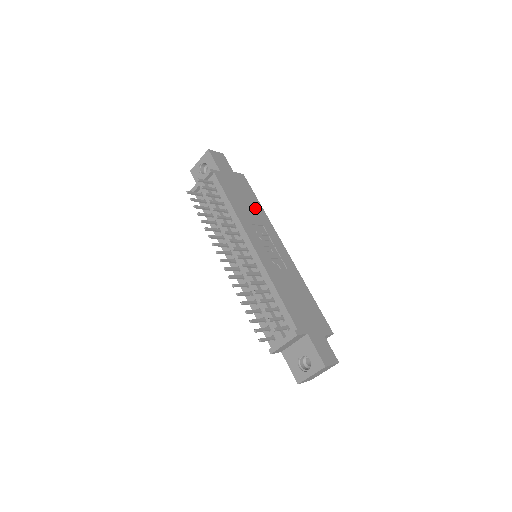
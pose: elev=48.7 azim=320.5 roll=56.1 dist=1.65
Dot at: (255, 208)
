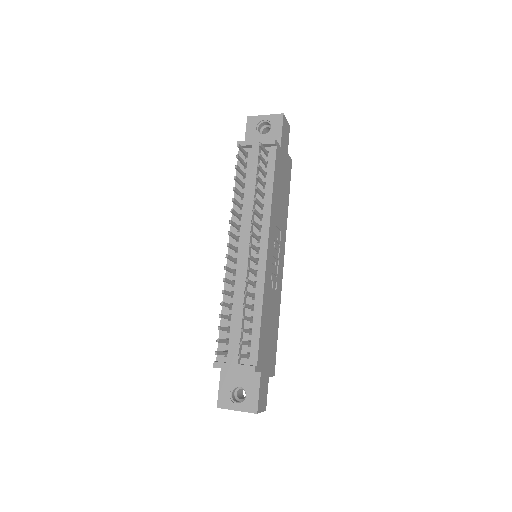
Dot at: (284, 206)
